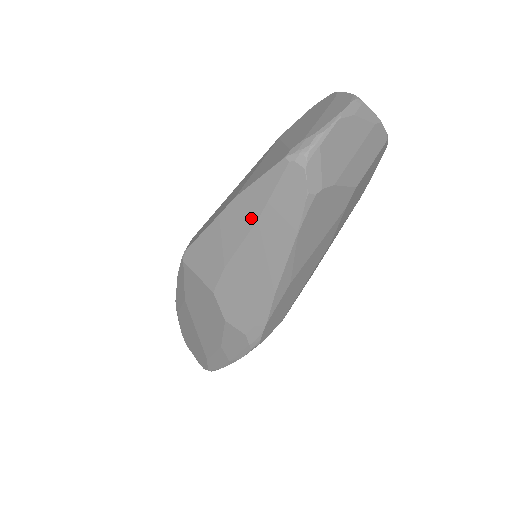
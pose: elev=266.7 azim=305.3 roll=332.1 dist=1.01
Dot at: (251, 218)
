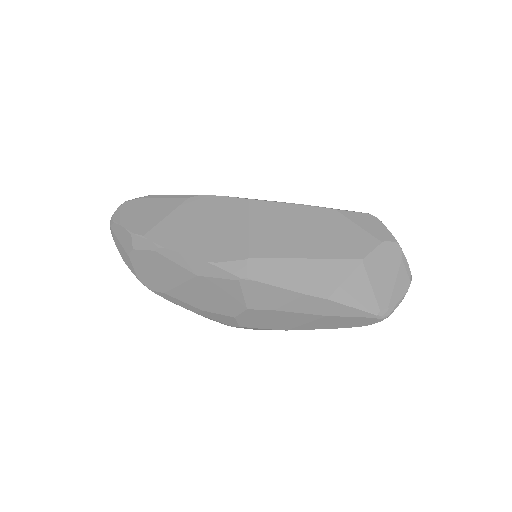
Dot at: (324, 312)
